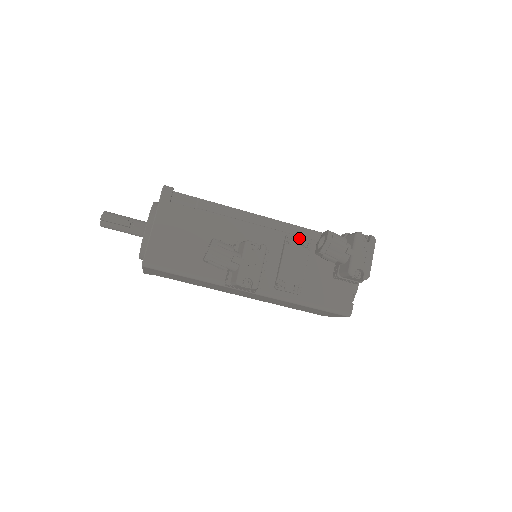
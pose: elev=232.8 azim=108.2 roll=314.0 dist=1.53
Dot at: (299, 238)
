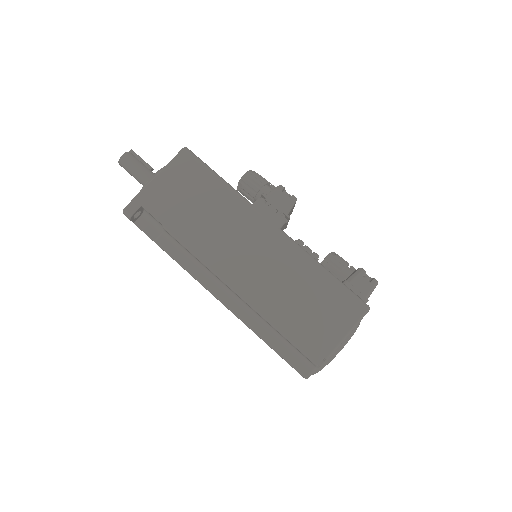
Dot at: occluded
